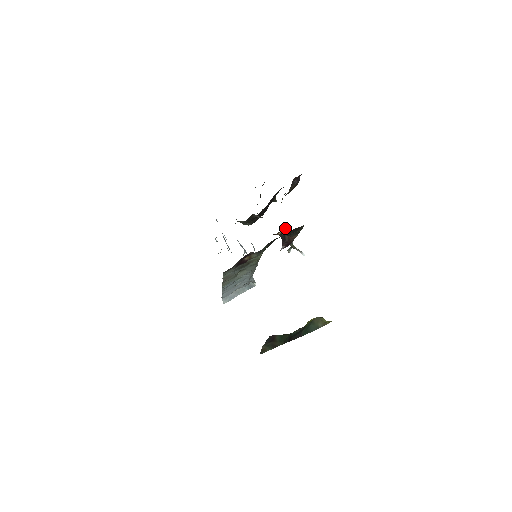
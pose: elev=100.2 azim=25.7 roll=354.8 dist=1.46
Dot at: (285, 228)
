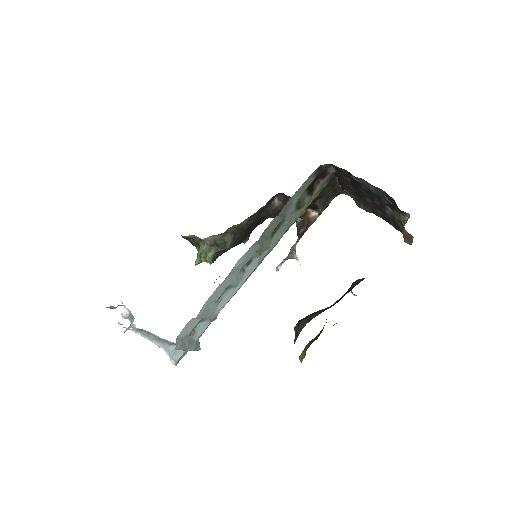
Dot at: (306, 211)
